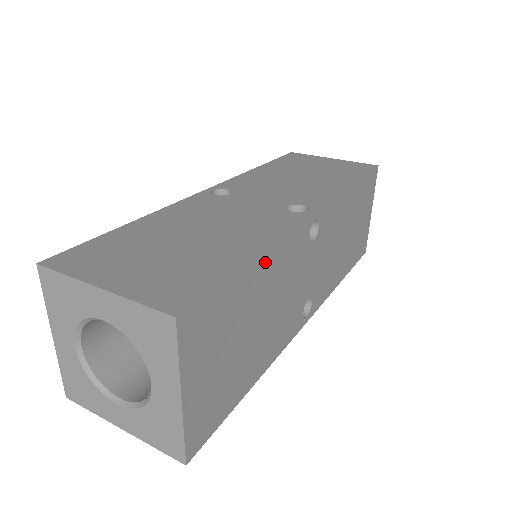
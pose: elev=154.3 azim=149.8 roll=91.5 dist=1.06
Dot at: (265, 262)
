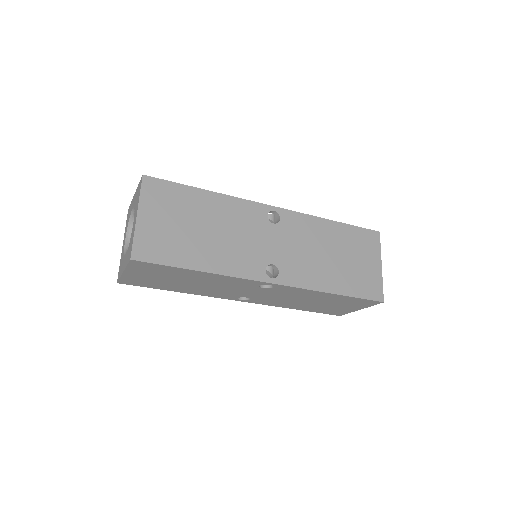
Dot at: (215, 199)
